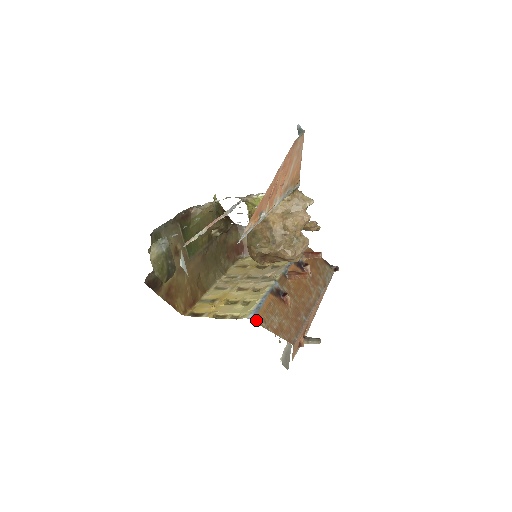
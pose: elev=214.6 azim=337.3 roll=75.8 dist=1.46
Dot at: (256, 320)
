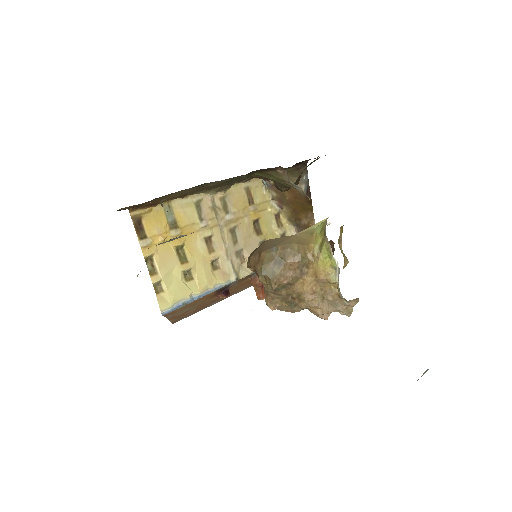
Dot at: (168, 314)
